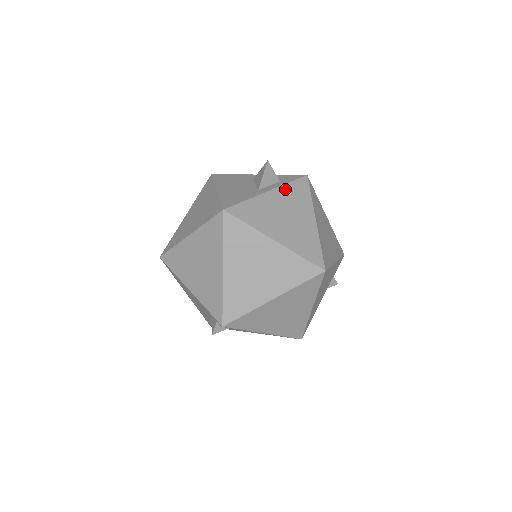
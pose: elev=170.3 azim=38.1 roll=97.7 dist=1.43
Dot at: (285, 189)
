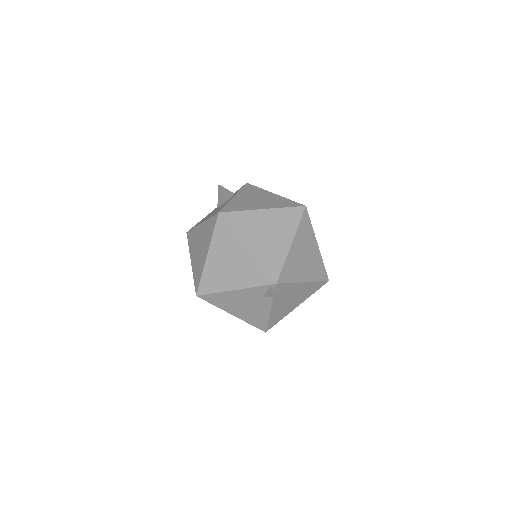
Dot at: (242, 192)
